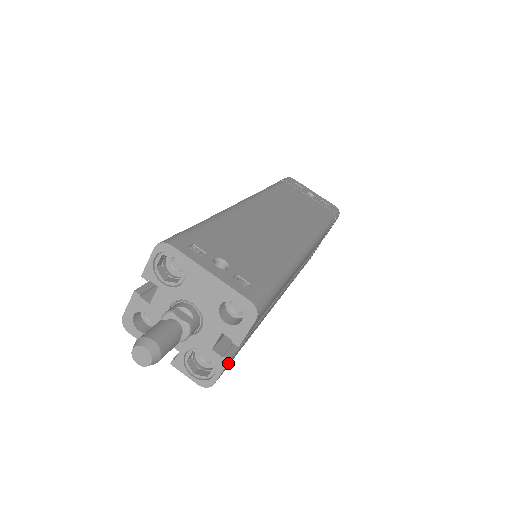
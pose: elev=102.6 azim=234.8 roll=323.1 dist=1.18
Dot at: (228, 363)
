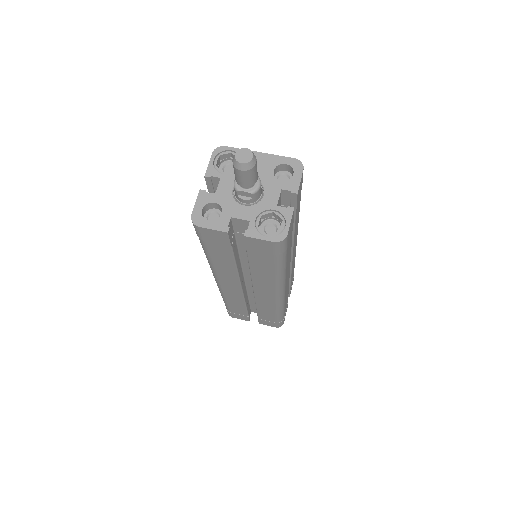
Dot at: (292, 219)
